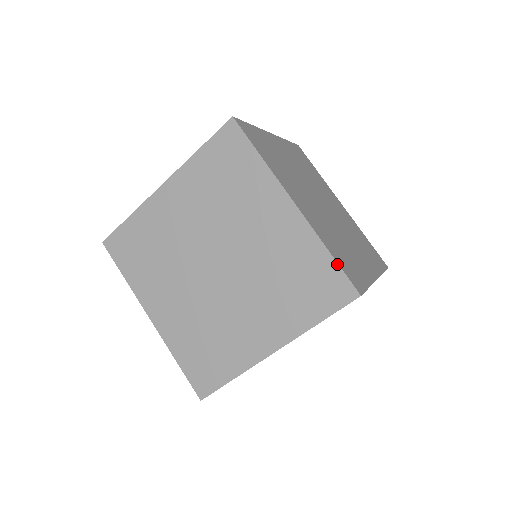
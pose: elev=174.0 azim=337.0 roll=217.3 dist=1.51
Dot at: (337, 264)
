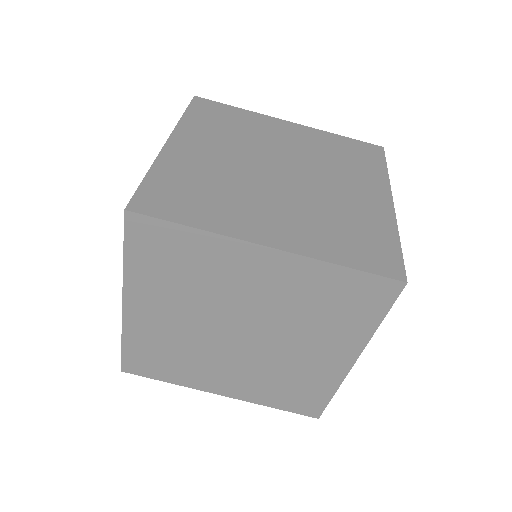
Dot at: (360, 272)
